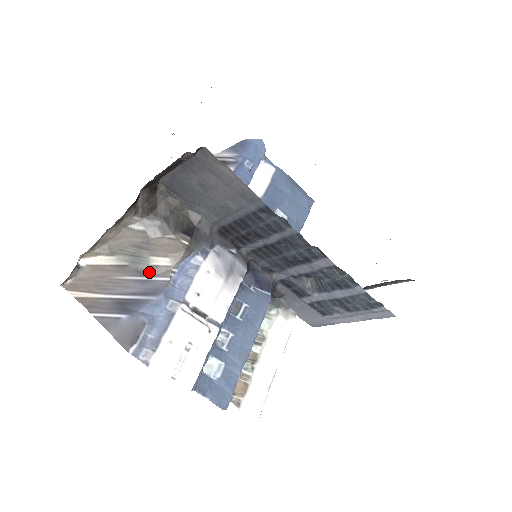
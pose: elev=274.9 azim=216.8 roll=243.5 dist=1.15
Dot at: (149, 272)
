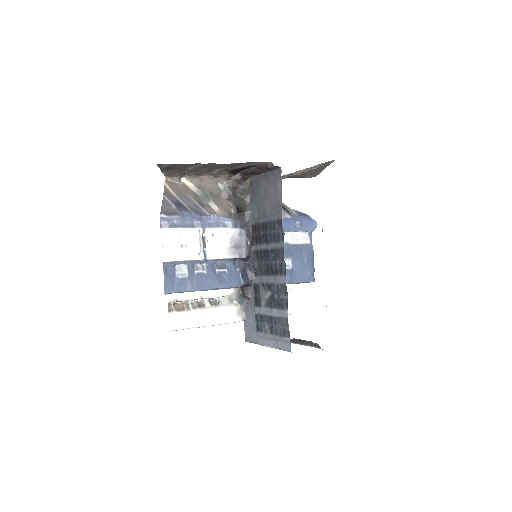
Dot at: (204, 206)
